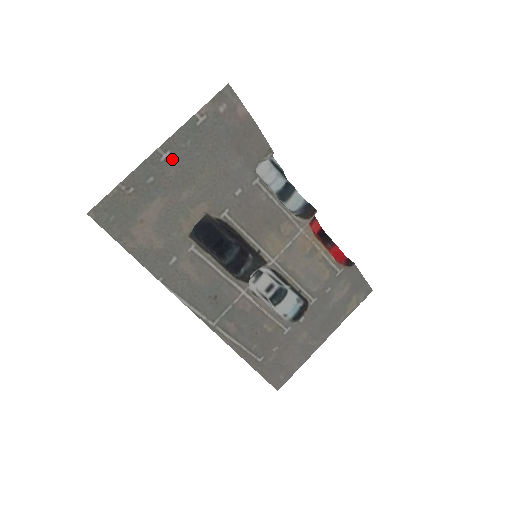
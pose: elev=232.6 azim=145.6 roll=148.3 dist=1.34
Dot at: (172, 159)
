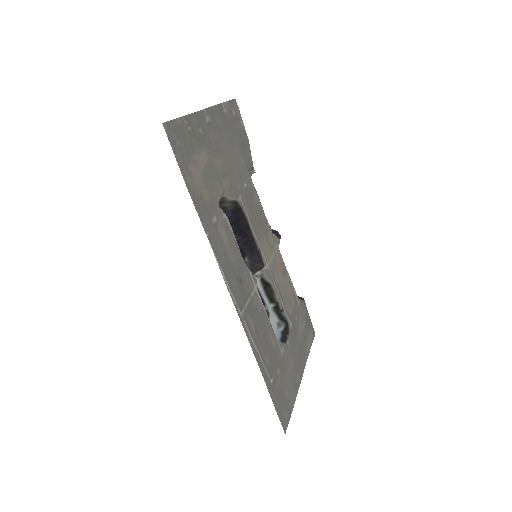
Dot at: (211, 125)
